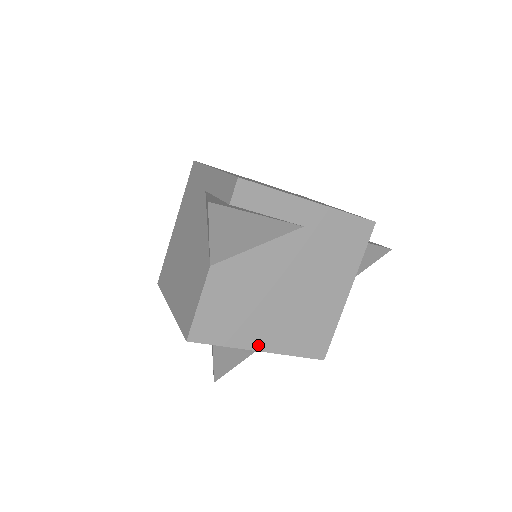
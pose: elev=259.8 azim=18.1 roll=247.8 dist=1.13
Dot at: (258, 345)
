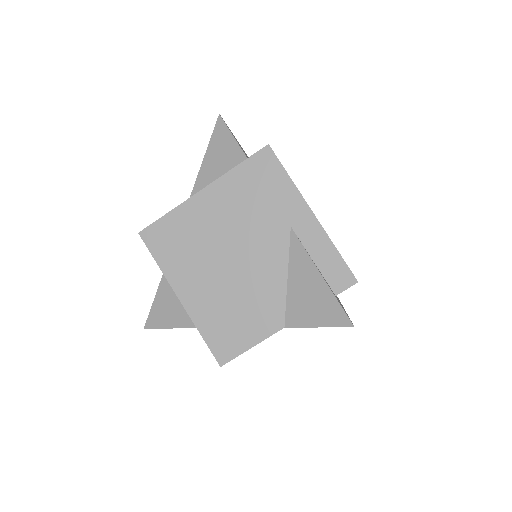
Dot at: occluded
